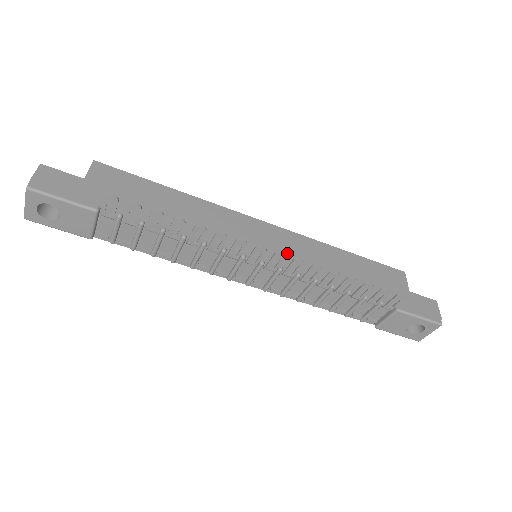
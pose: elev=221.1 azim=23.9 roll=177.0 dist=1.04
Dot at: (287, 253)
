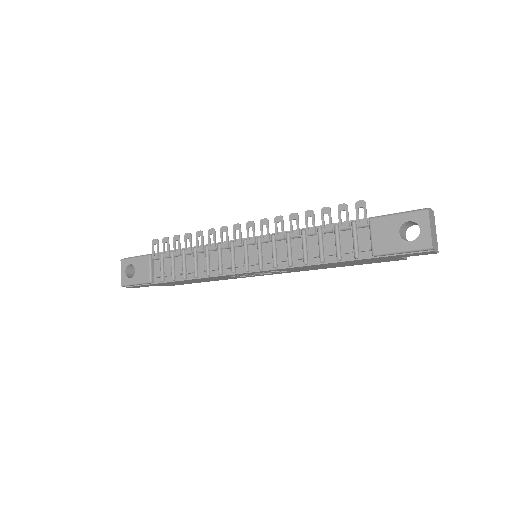
Dot at: occluded
